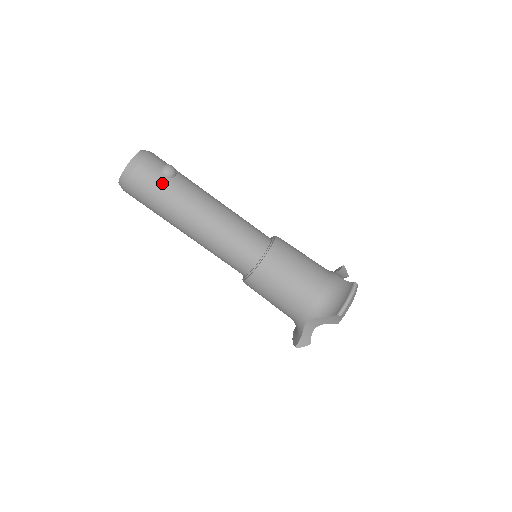
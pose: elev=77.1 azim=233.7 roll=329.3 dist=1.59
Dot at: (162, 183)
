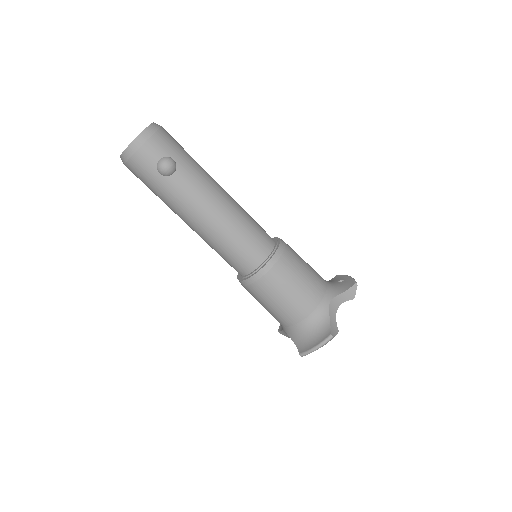
Dot at: (157, 181)
